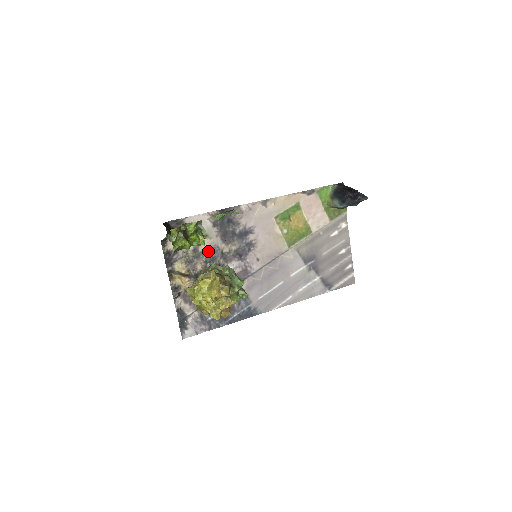
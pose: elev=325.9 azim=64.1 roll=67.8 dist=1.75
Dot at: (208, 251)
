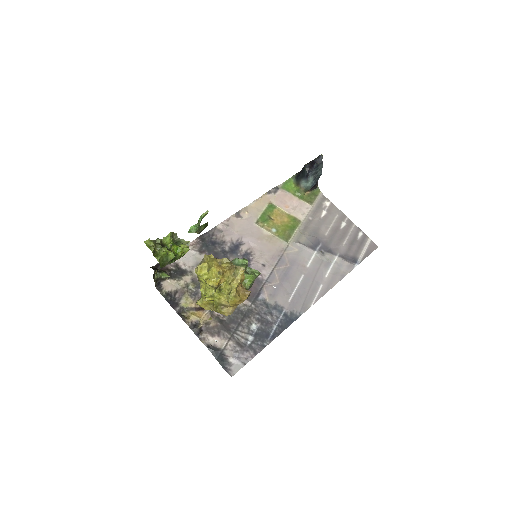
Dot at: occluded
